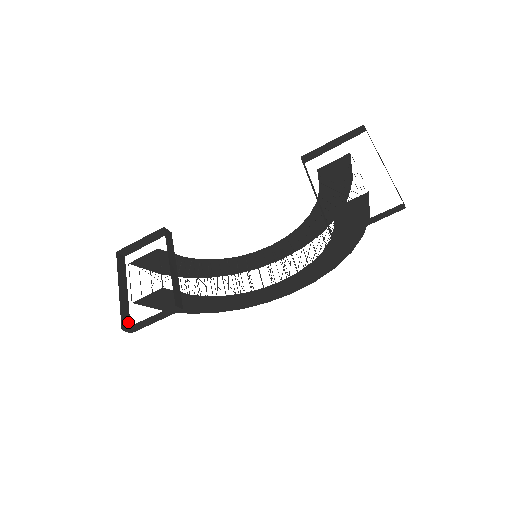
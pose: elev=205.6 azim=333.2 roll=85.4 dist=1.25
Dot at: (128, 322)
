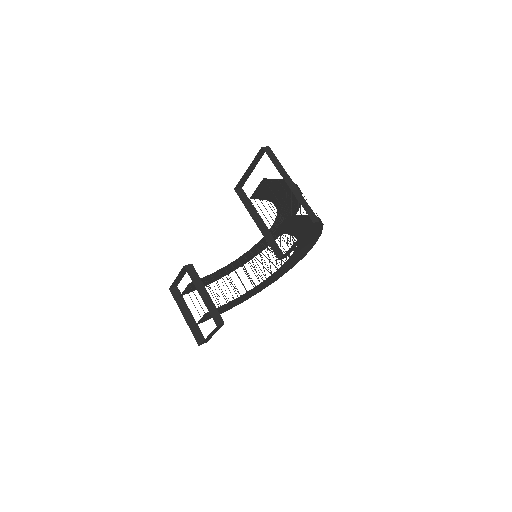
Dot at: (201, 336)
